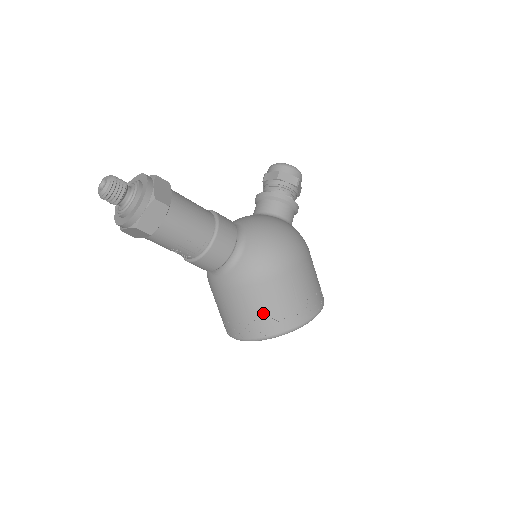
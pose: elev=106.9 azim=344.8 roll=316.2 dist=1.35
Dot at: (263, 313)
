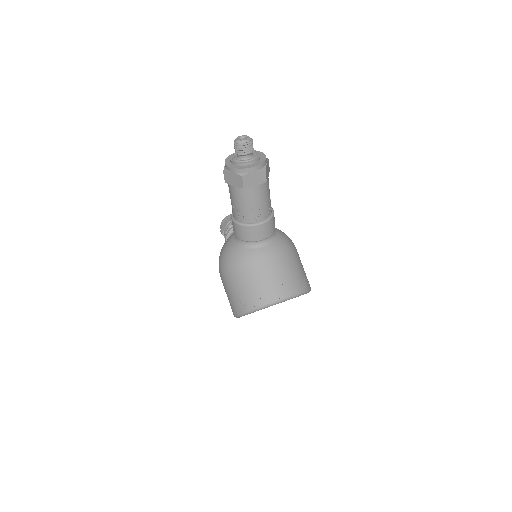
Dot at: (298, 272)
